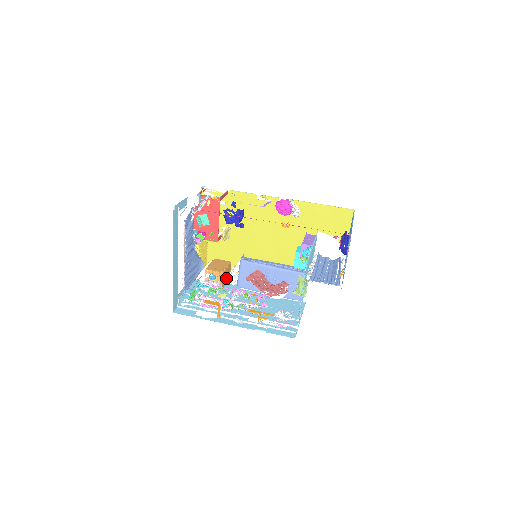
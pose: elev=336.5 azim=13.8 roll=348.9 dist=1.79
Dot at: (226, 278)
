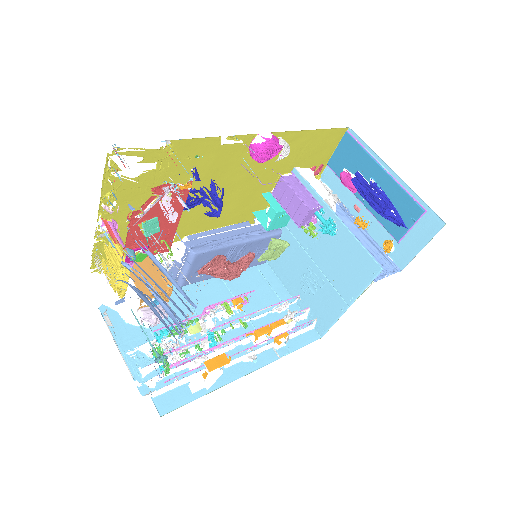
Dot at: occluded
